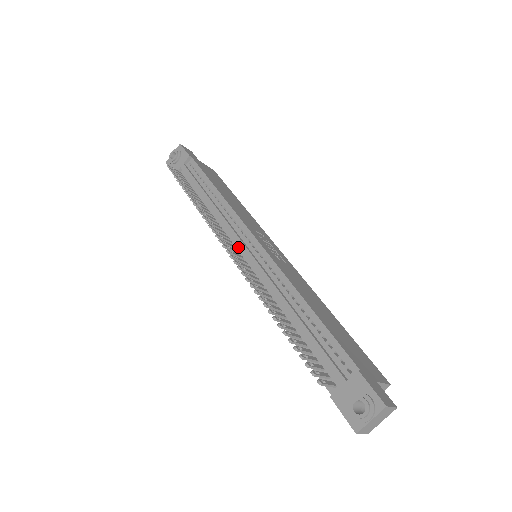
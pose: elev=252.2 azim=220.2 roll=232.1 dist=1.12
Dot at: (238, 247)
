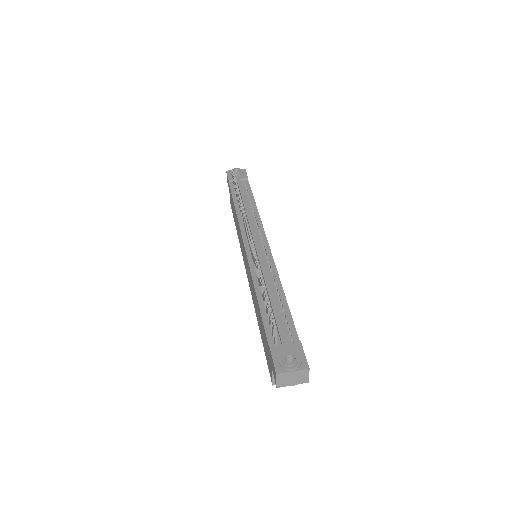
Dot at: occluded
